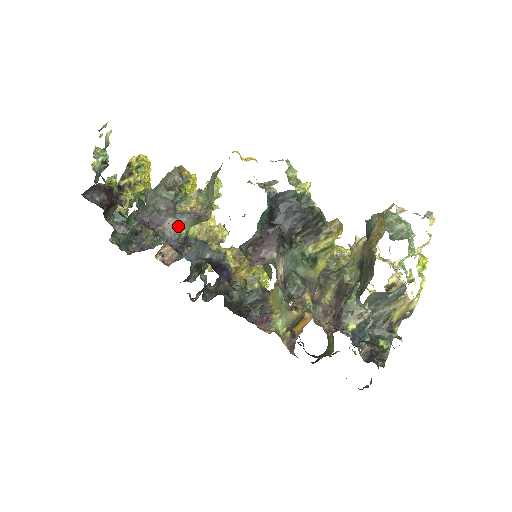
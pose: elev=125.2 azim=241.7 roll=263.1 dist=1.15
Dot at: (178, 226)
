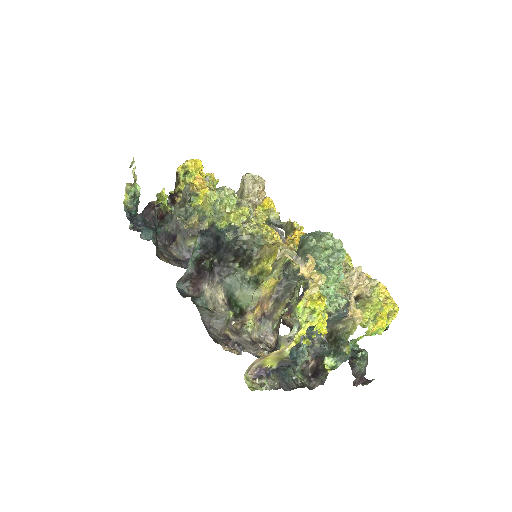
Dot at: (185, 241)
